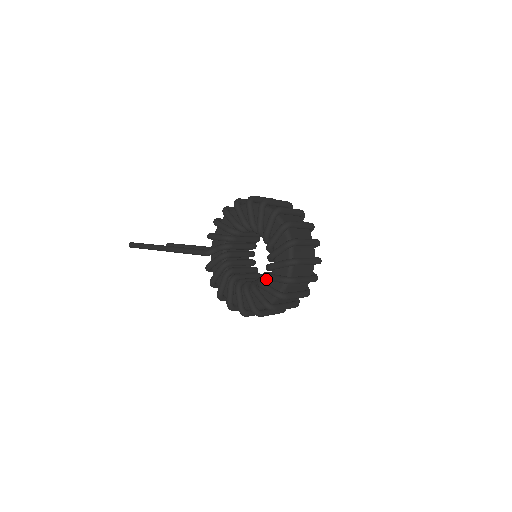
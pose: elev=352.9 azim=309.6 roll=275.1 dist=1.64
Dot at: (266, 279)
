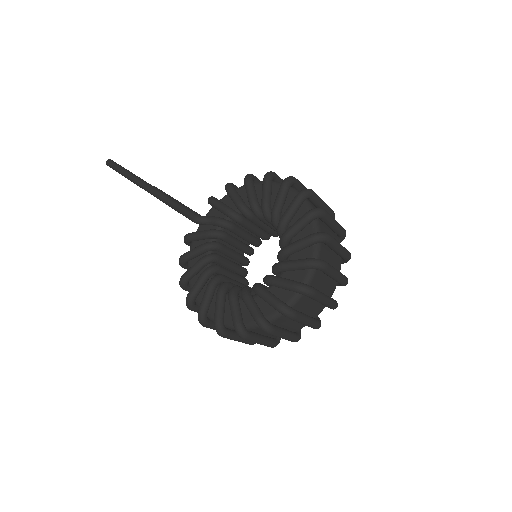
Dot at: (257, 293)
